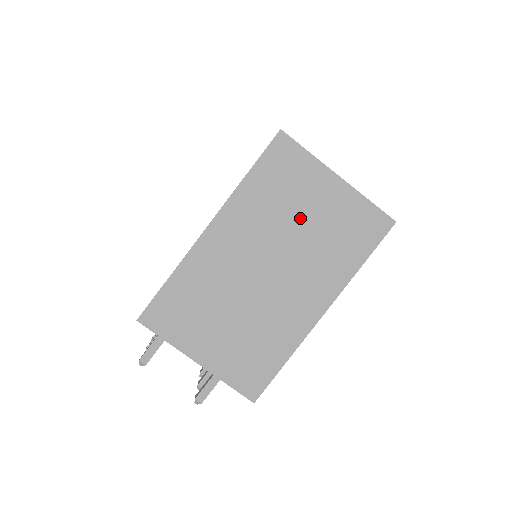
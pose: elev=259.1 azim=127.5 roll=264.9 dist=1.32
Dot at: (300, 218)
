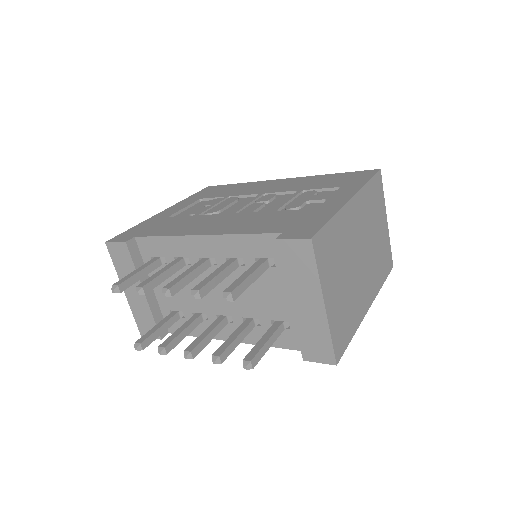
Dot at: (375, 231)
